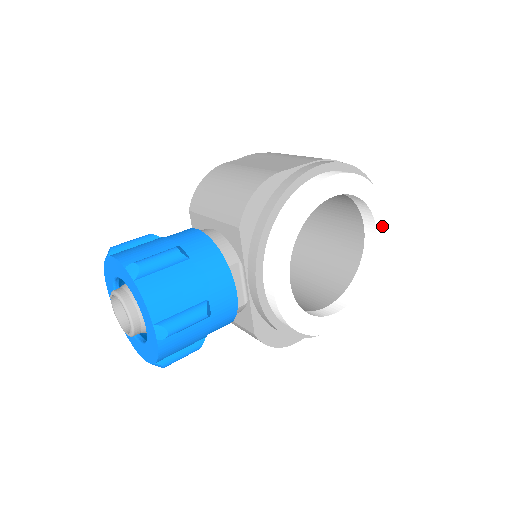
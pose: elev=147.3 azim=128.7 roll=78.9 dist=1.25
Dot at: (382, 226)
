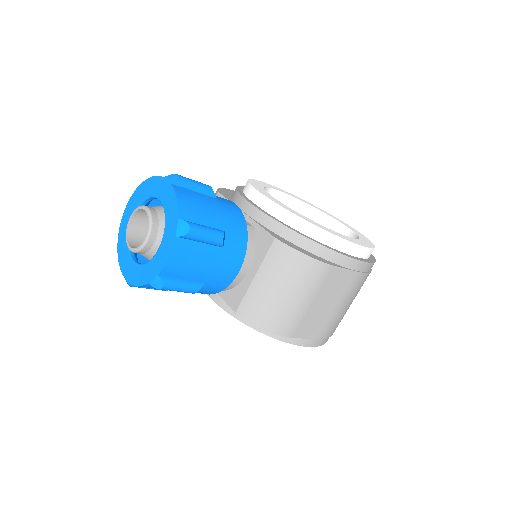
Dot at: (341, 222)
